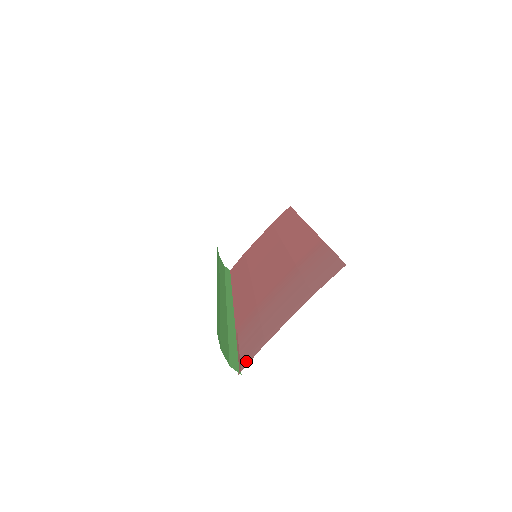
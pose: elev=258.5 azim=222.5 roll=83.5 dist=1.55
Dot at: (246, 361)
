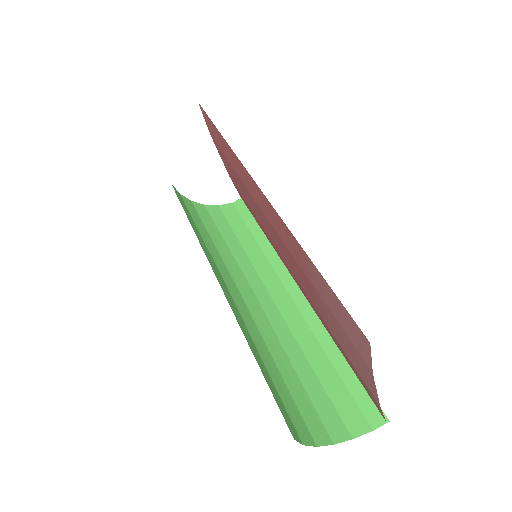
Dot at: occluded
